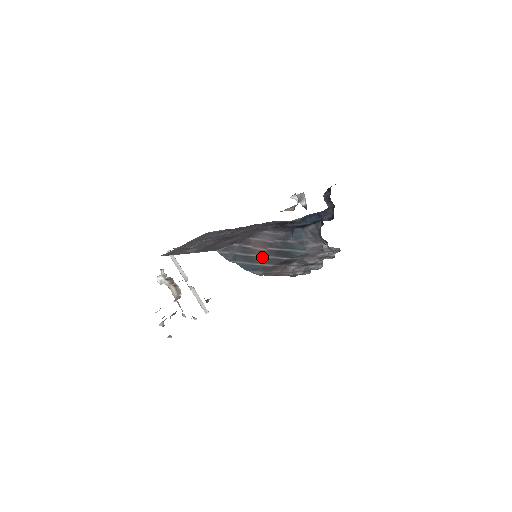
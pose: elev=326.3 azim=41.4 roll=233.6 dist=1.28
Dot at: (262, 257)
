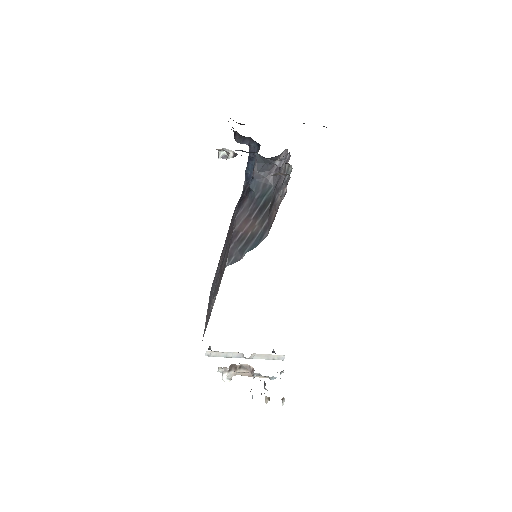
Dot at: (255, 227)
